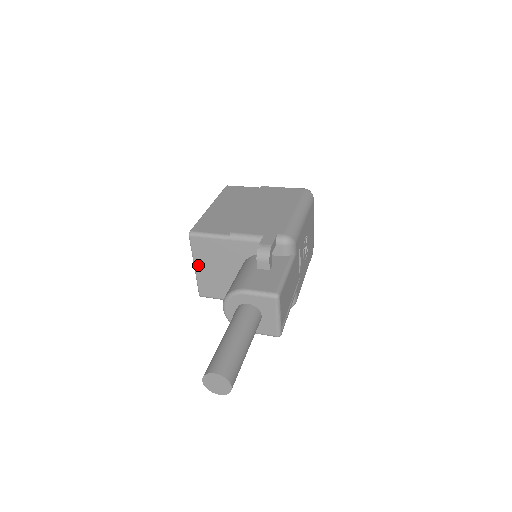
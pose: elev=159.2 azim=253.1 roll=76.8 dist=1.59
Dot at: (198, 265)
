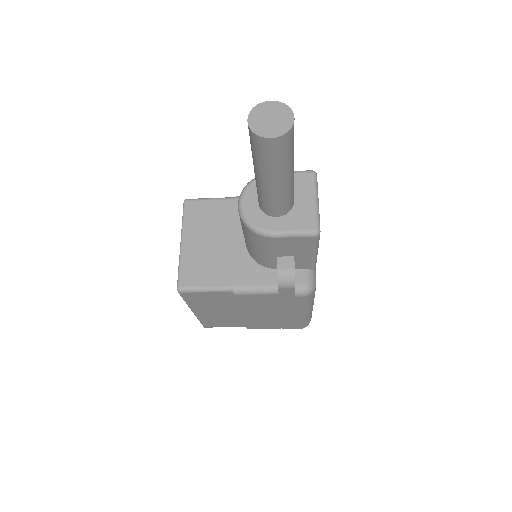
Dot at: (187, 238)
